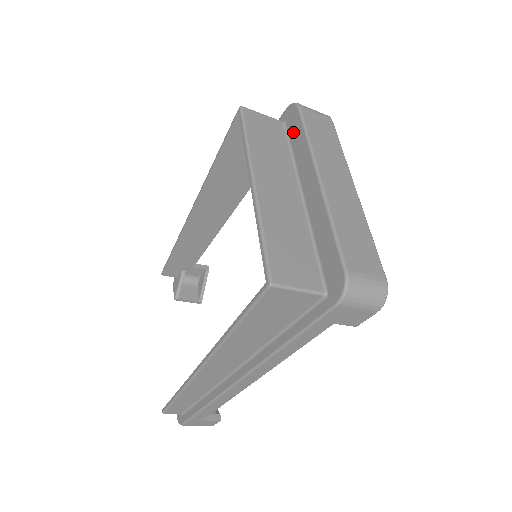
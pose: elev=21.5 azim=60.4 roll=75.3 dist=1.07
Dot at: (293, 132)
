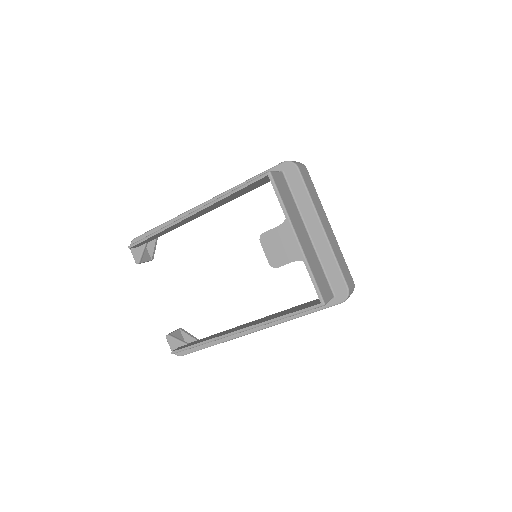
Dot at: (294, 185)
